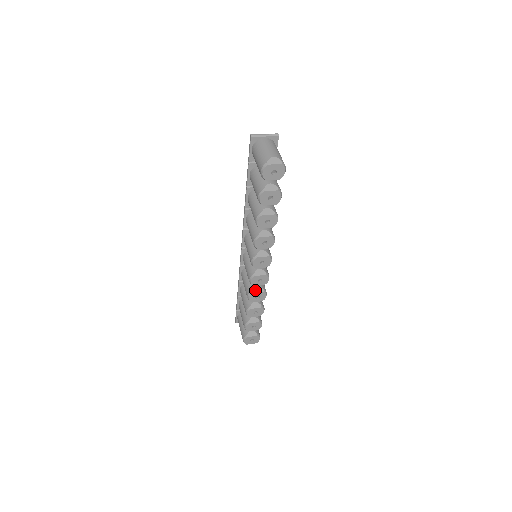
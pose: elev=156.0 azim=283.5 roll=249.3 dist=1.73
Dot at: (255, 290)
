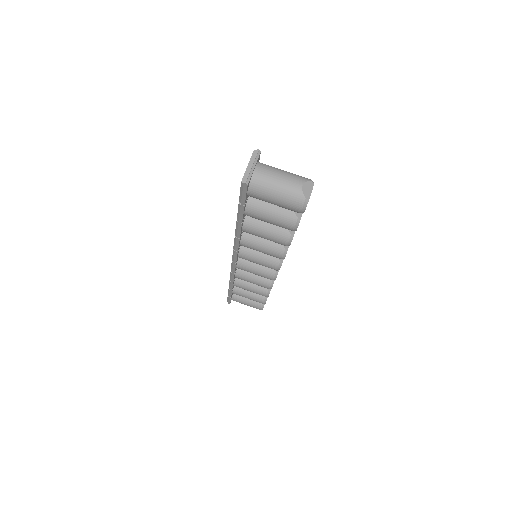
Dot at: occluded
